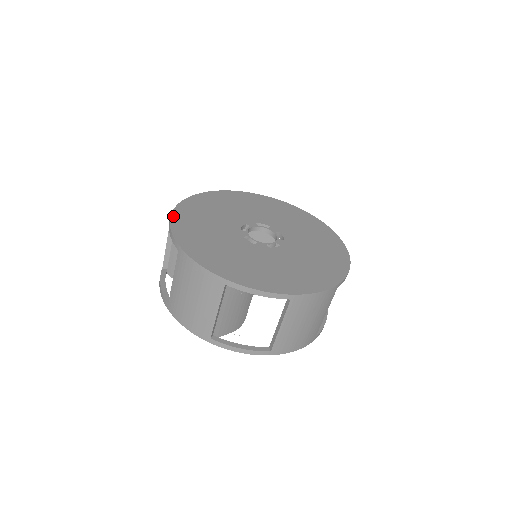
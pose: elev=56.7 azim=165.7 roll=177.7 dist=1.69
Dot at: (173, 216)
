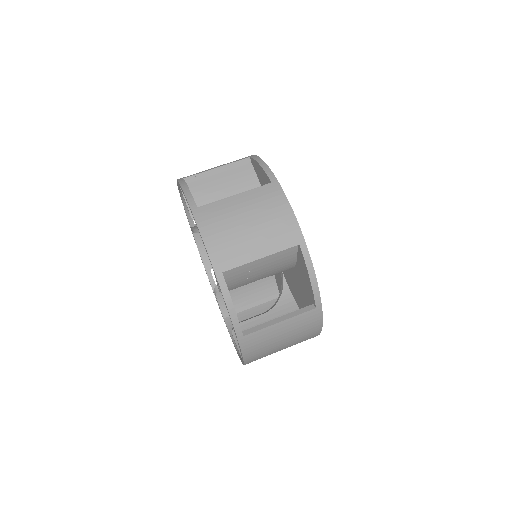
Dot at: occluded
